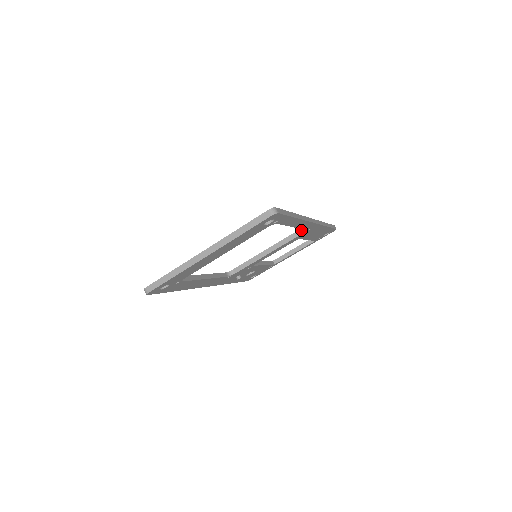
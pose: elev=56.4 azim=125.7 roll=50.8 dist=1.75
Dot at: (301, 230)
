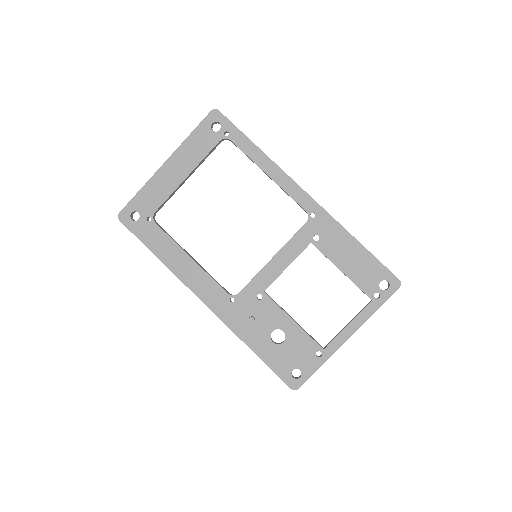
Dot at: (306, 222)
